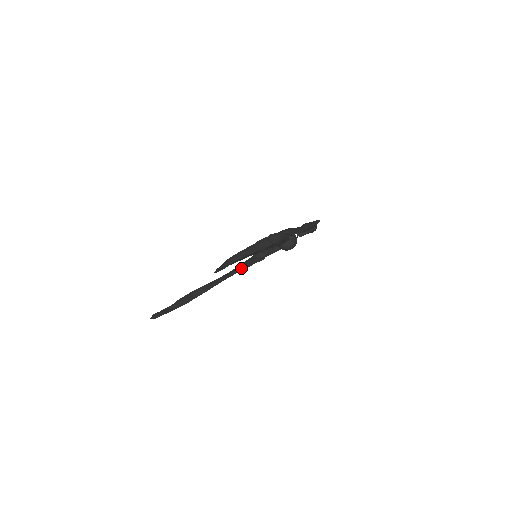
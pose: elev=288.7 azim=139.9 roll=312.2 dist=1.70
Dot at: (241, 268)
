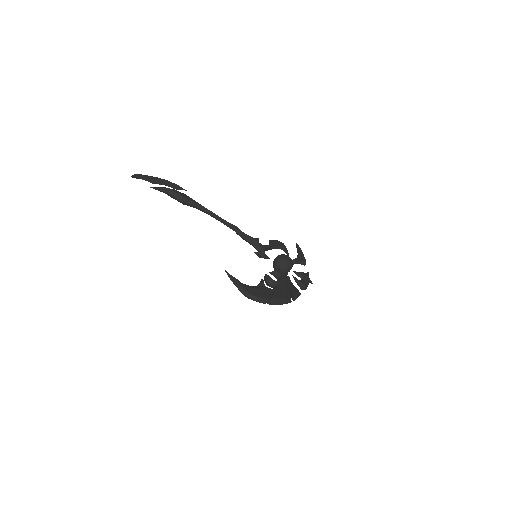
Dot at: (236, 232)
